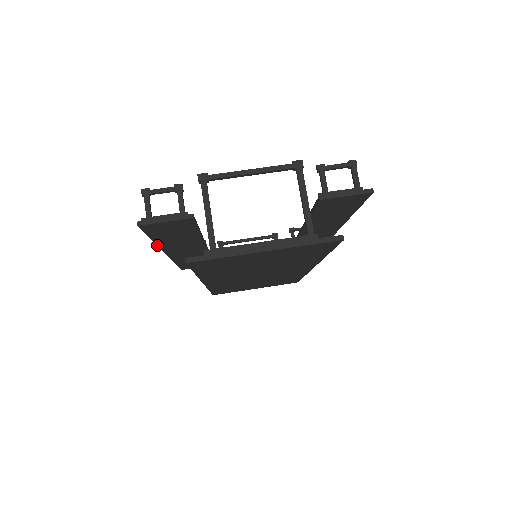
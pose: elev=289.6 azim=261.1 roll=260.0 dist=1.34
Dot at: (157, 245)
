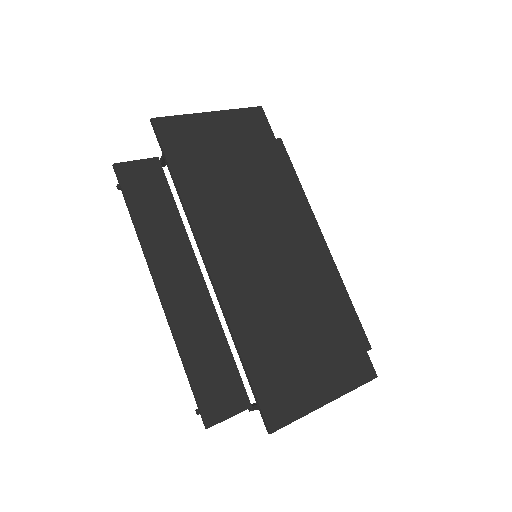
Dot at: (141, 243)
